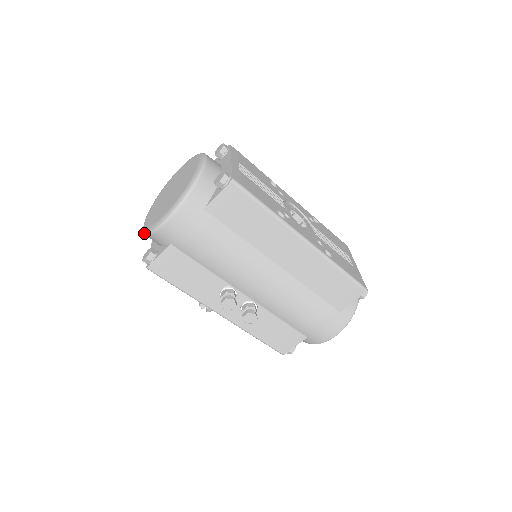
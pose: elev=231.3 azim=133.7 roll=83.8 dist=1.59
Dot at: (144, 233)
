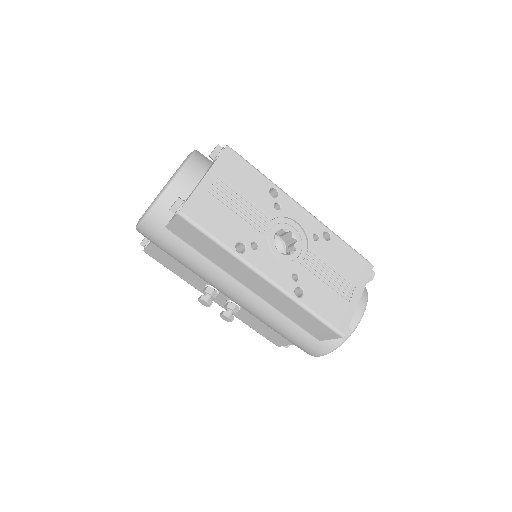
Dot at: occluded
